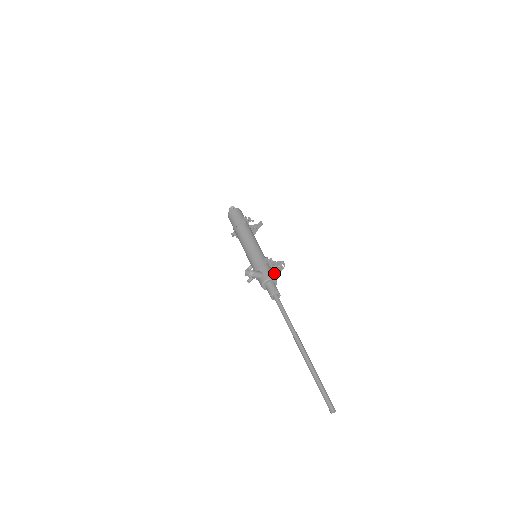
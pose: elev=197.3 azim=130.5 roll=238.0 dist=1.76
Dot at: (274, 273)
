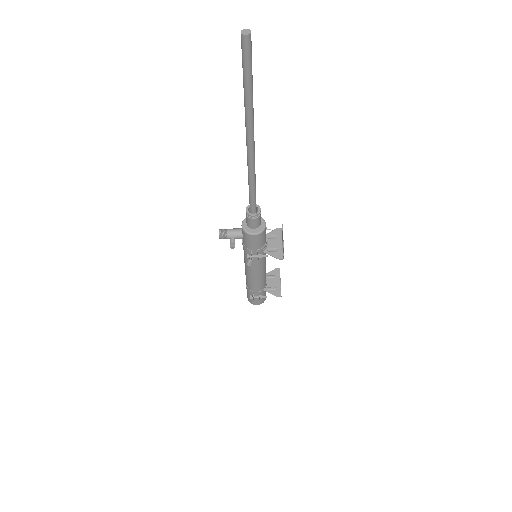
Dot at: (282, 246)
